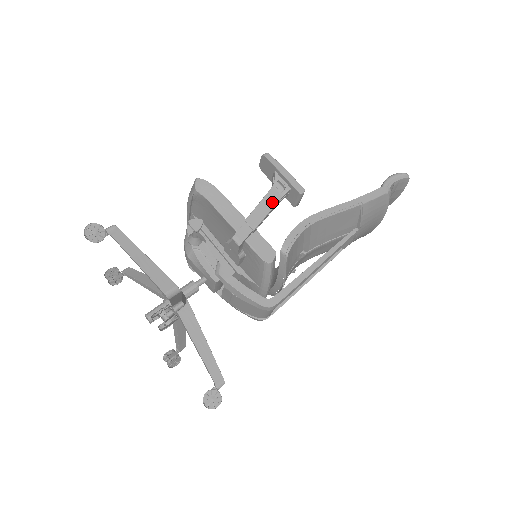
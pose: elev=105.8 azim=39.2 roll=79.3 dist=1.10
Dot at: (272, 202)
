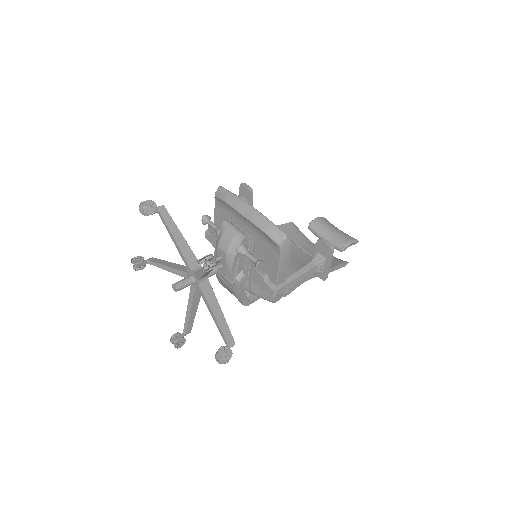
Dot at: (308, 275)
